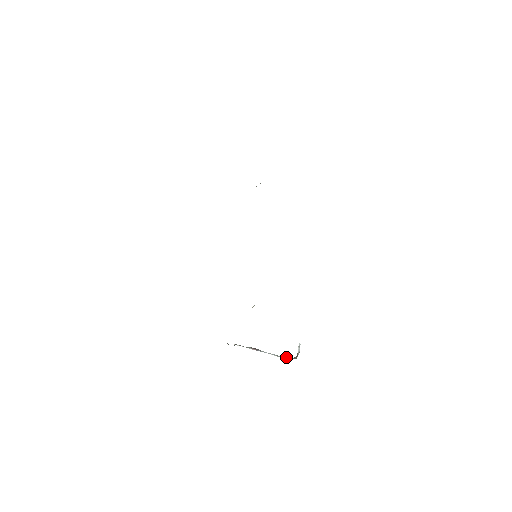
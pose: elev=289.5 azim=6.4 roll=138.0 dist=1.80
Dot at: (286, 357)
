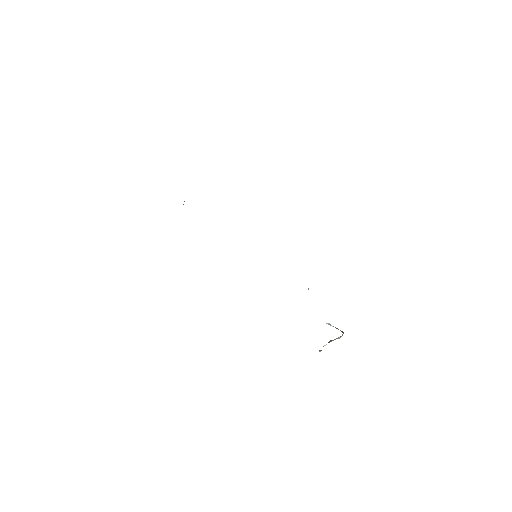
Dot at: occluded
